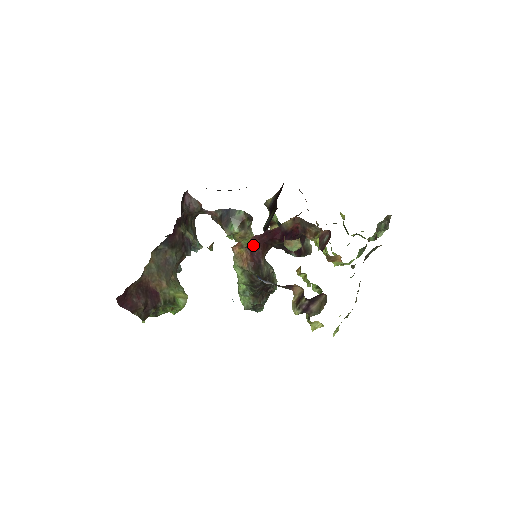
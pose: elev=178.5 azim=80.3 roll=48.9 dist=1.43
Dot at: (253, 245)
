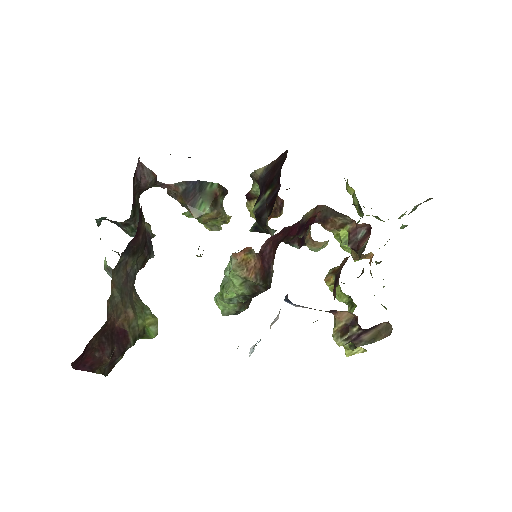
Dot at: (265, 248)
